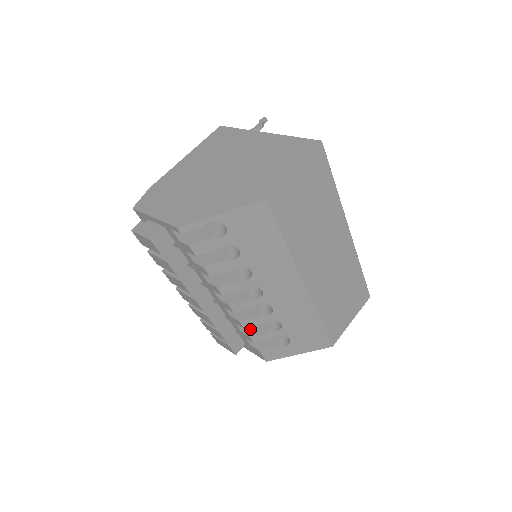
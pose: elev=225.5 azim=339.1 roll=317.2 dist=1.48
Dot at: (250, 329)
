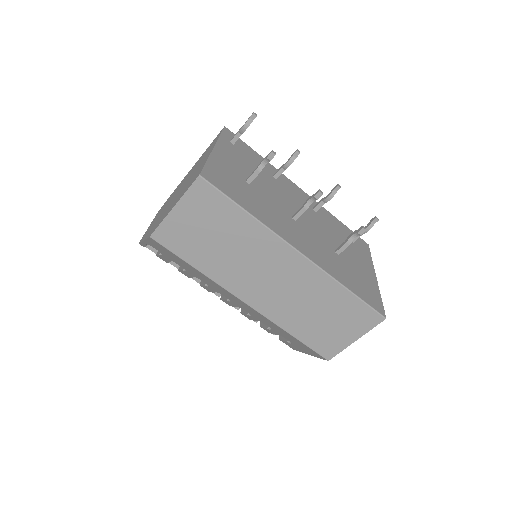
Dot at: occluded
